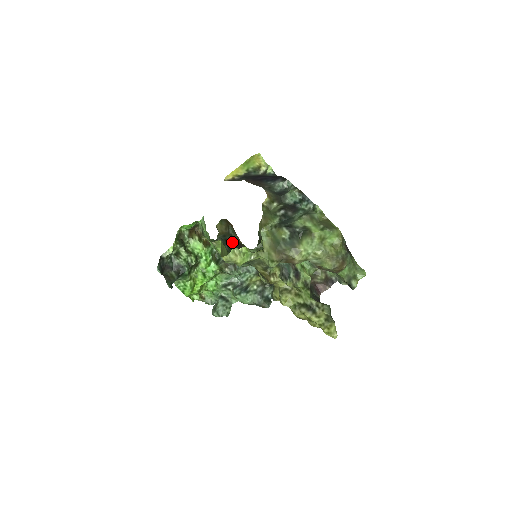
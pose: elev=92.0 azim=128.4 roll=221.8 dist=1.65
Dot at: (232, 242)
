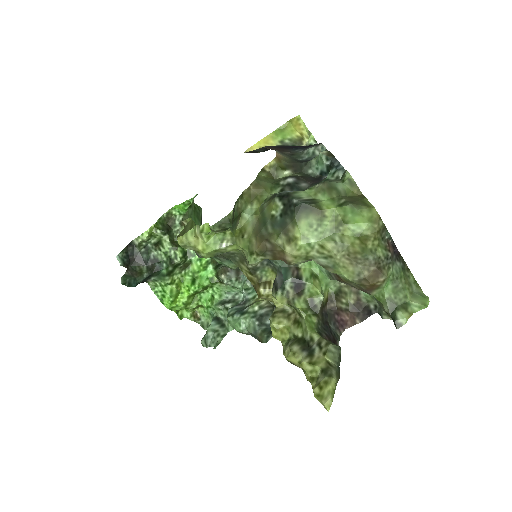
Dot at: occluded
